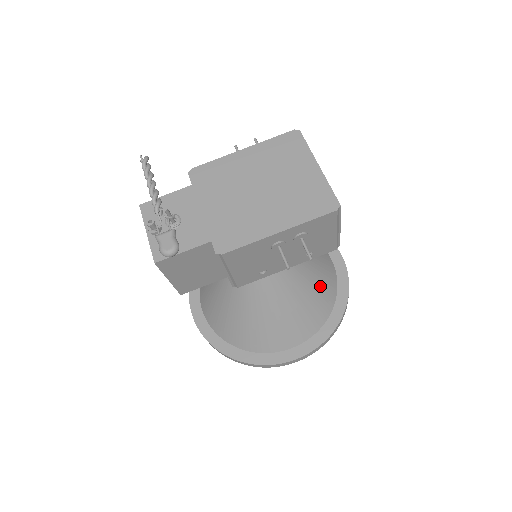
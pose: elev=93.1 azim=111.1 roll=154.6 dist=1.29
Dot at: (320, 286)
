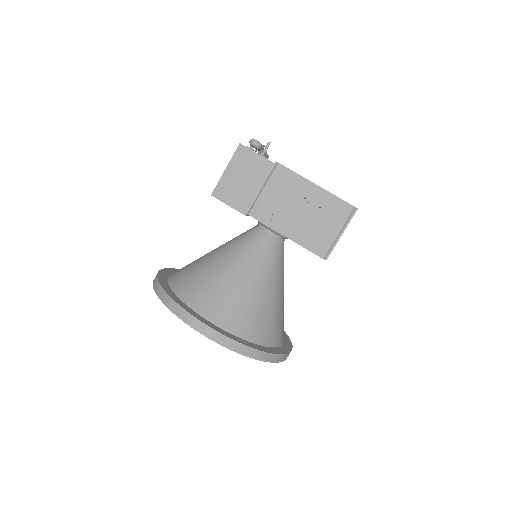
Dot at: (271, 317)
